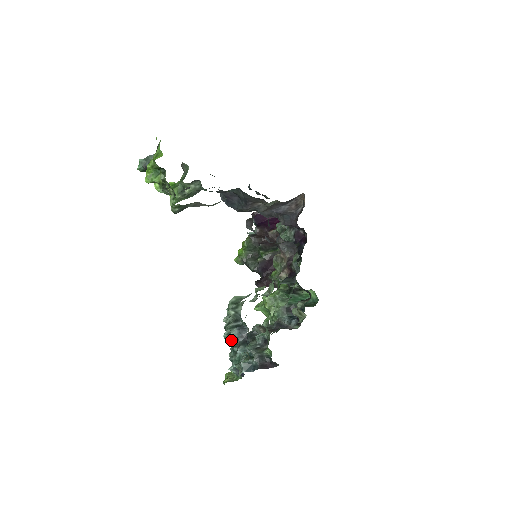
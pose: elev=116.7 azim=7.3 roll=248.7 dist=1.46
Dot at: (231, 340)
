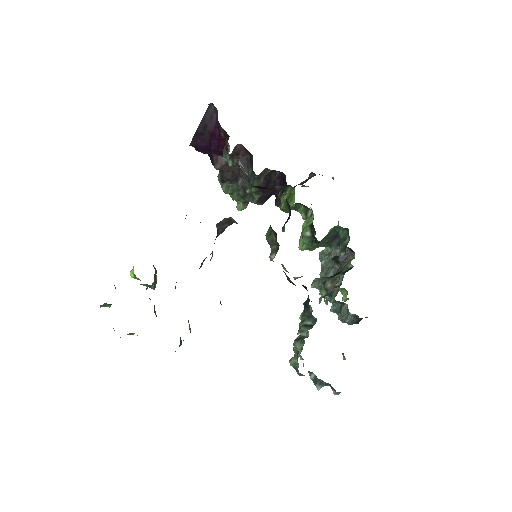
Dot at: occluded
